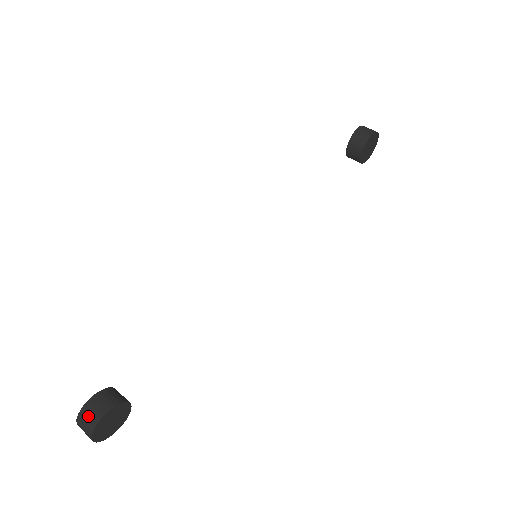
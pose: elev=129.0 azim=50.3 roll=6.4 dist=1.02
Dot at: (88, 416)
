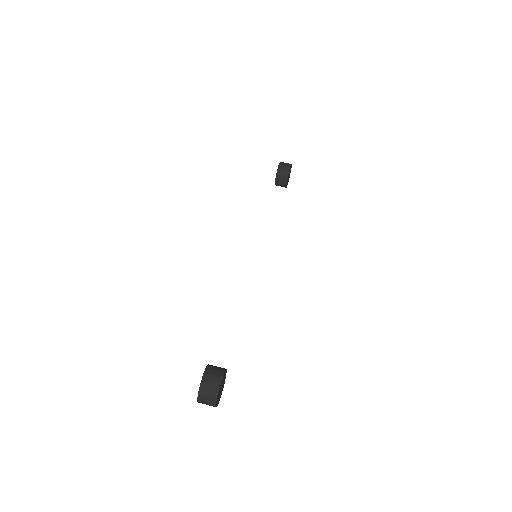
Dot at: (210, 384)
